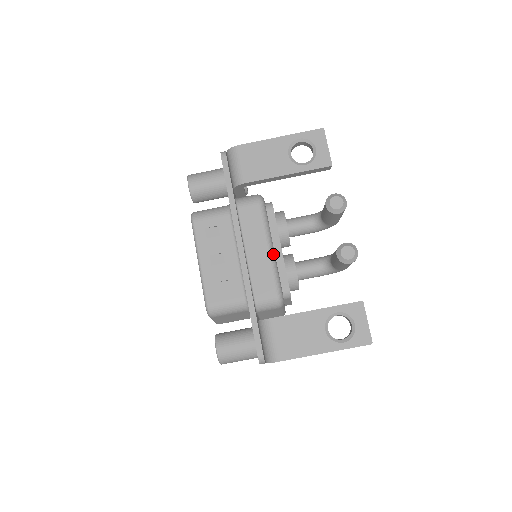
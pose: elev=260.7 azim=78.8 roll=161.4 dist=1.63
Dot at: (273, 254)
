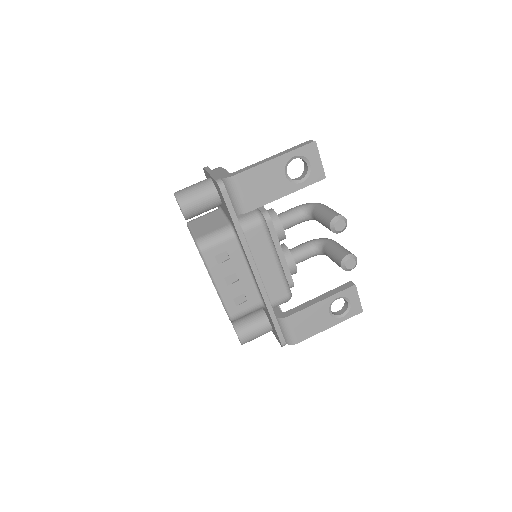
Dot at: (280, 264)
